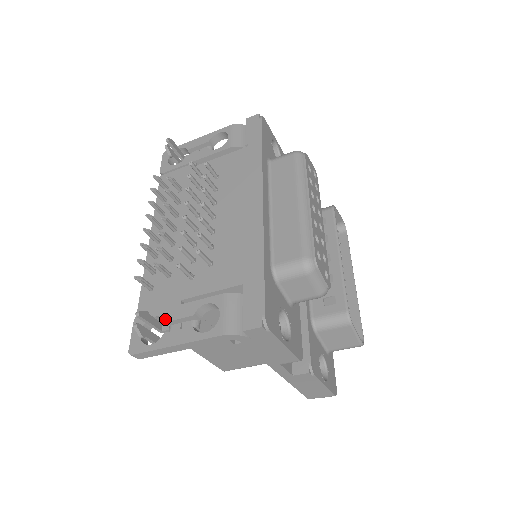
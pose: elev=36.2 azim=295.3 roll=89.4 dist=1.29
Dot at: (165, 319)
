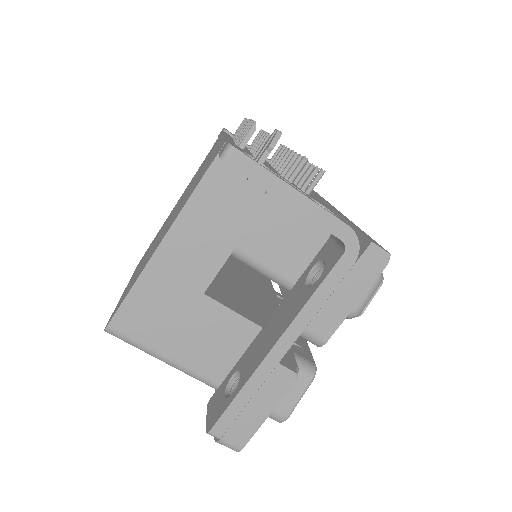
Dot at: (272, 170)
